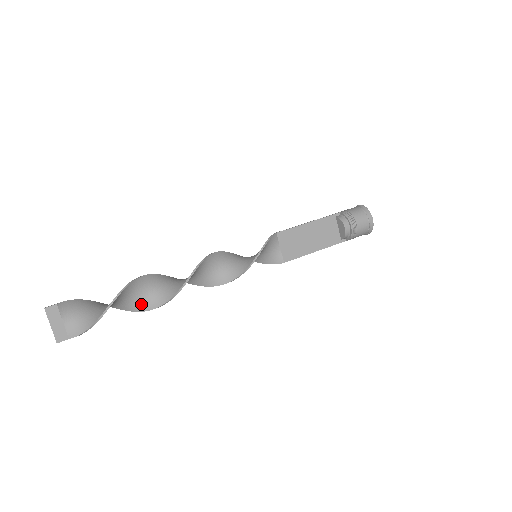
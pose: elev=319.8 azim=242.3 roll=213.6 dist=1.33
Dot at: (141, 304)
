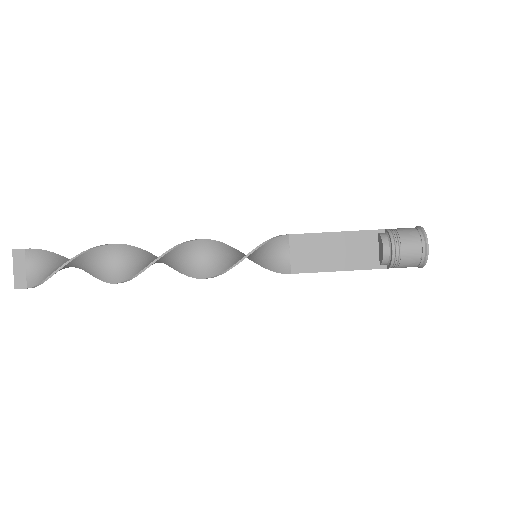
Dot at: (109, 274)
